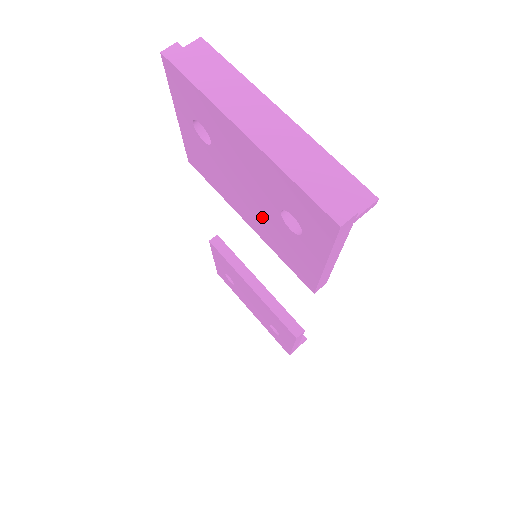
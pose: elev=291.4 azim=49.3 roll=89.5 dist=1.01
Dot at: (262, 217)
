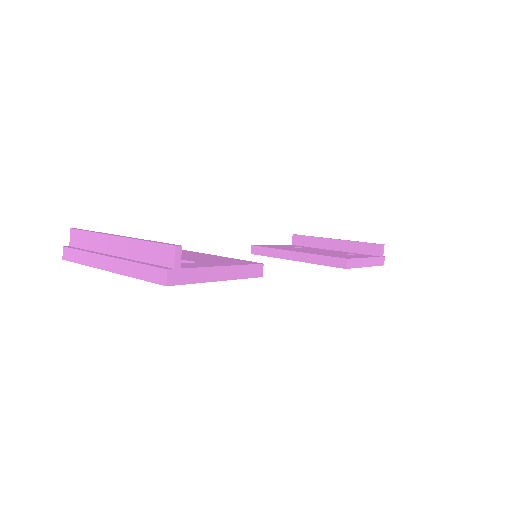
Dot at: occluded
